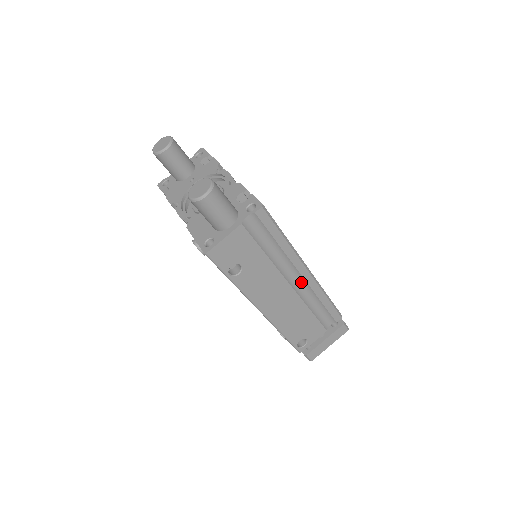
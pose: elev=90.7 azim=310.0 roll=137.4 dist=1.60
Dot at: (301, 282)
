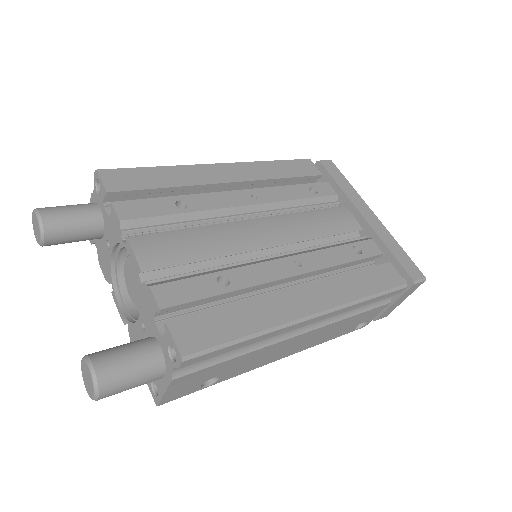
Dot at: occluded
